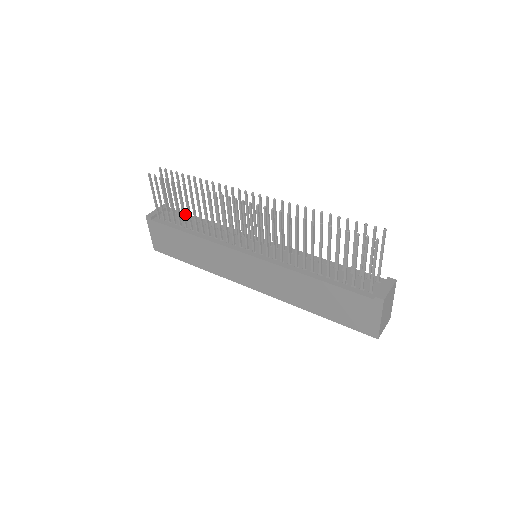
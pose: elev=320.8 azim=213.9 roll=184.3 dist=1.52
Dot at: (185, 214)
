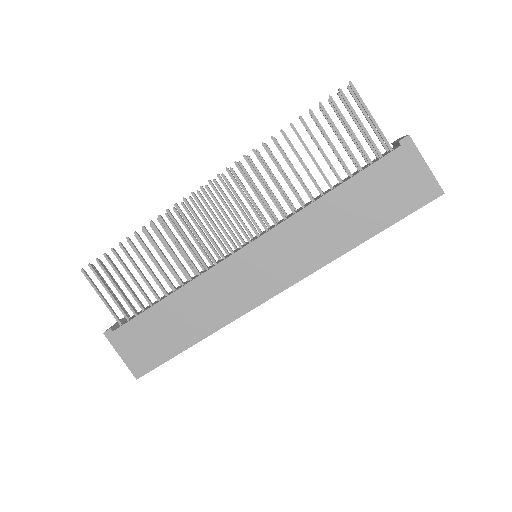
Dot at: occluded
